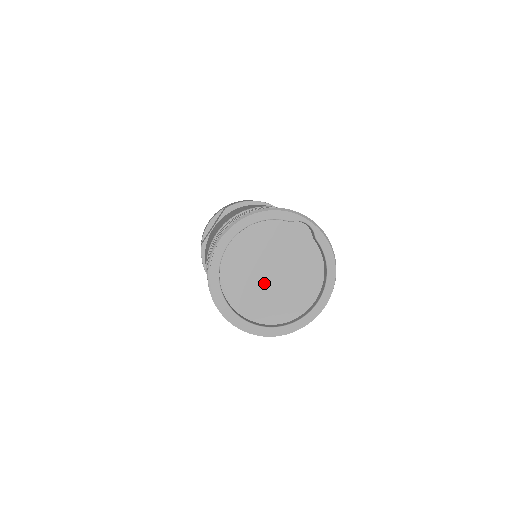
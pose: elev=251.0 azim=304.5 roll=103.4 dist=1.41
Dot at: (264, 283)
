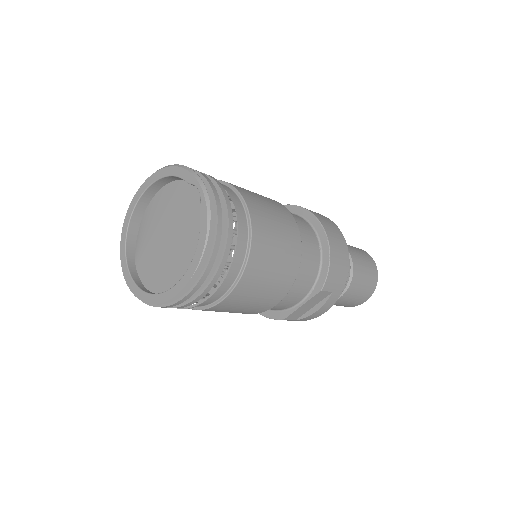
Dot at: (160, 244)
